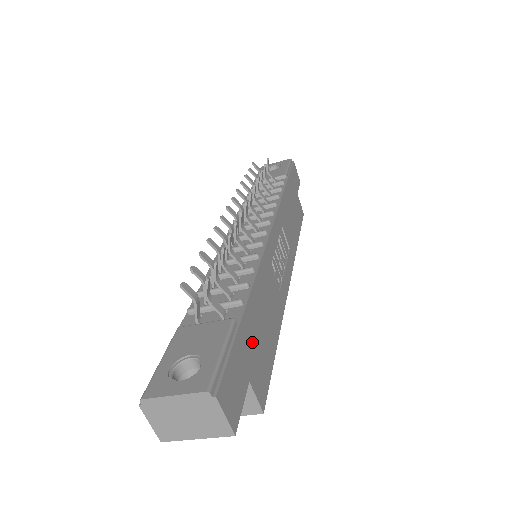
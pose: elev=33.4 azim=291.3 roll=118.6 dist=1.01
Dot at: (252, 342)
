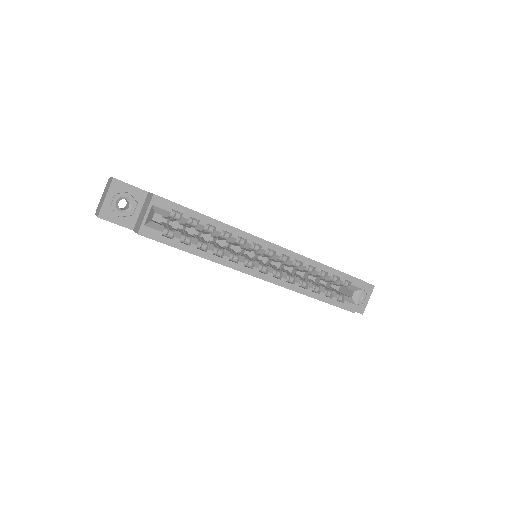
Dot at: occluded
